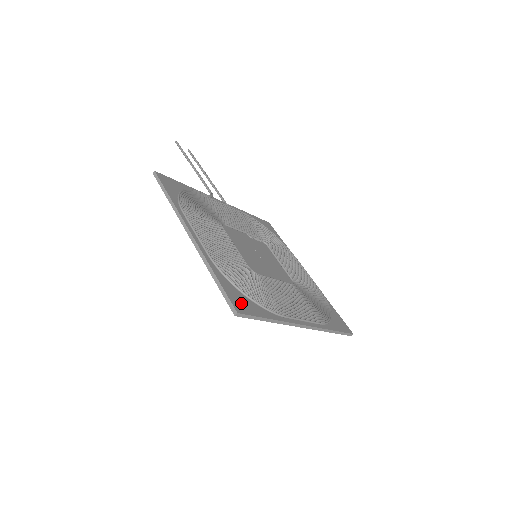
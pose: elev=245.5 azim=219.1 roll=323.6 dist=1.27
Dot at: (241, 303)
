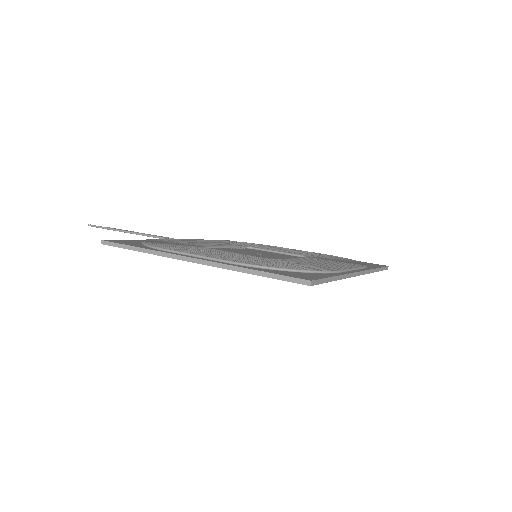
Dot at: (301, 276)
